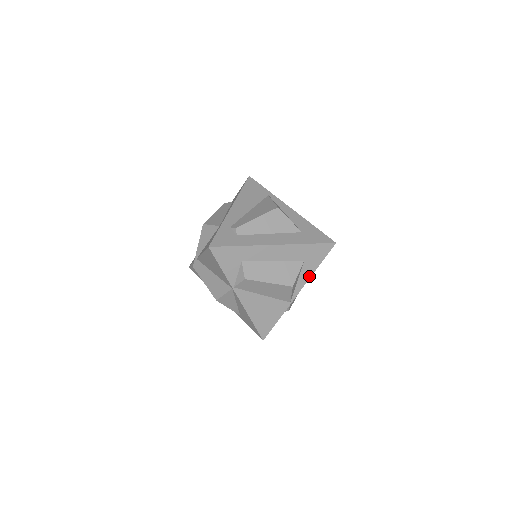
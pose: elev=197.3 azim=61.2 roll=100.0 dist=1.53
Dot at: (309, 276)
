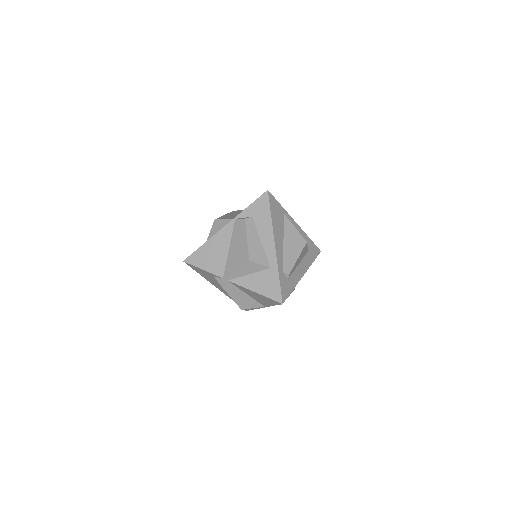
Dot at: occluded
